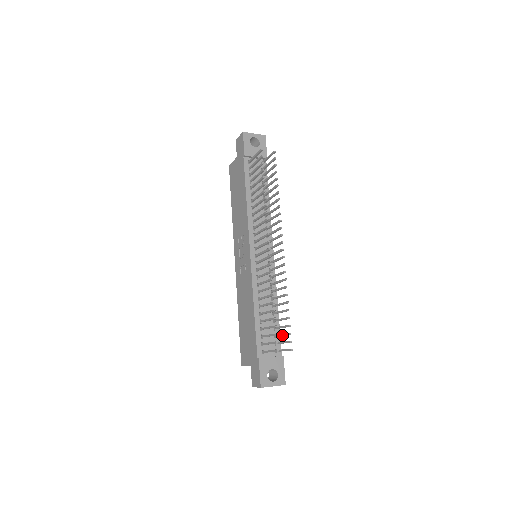
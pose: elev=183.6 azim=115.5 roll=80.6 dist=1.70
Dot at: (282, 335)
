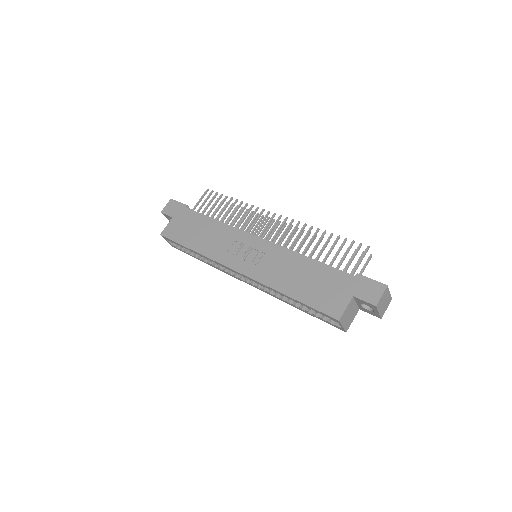
Dot at: occluded
